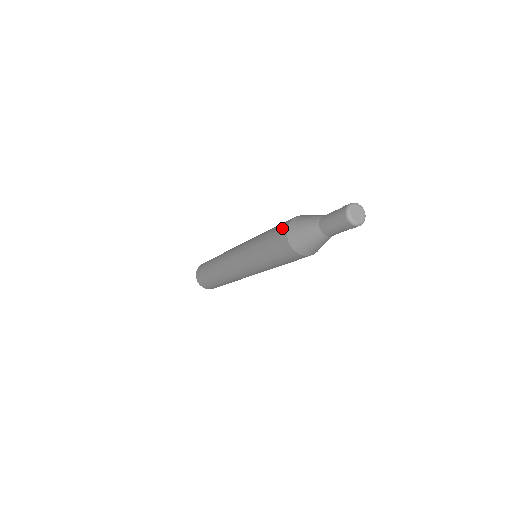
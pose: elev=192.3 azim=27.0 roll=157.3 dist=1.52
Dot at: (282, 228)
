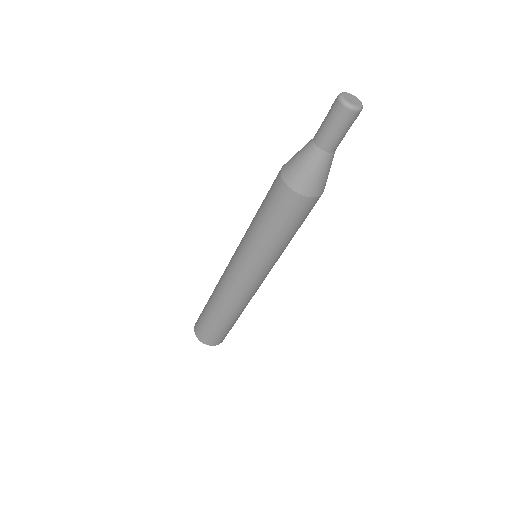
Dot at: (277, 175)
